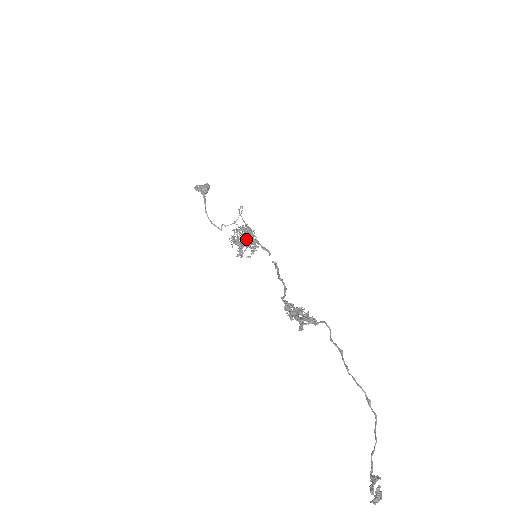
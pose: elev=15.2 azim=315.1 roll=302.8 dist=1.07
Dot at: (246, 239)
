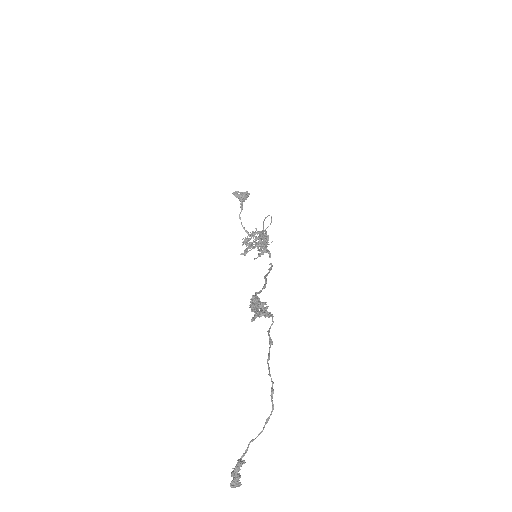
Dot at: (257, 242)
